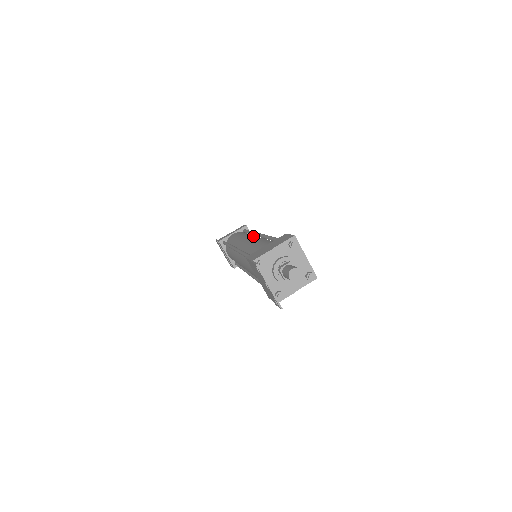
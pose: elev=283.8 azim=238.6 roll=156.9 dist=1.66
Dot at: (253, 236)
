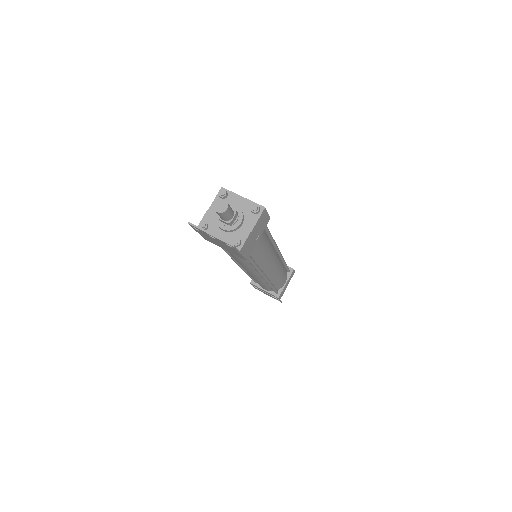
Dot at: occluded
